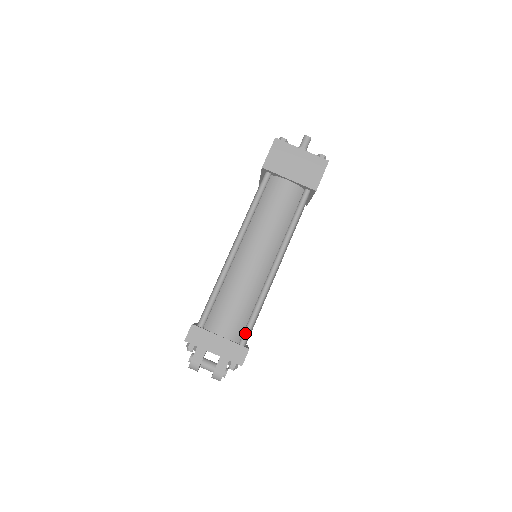
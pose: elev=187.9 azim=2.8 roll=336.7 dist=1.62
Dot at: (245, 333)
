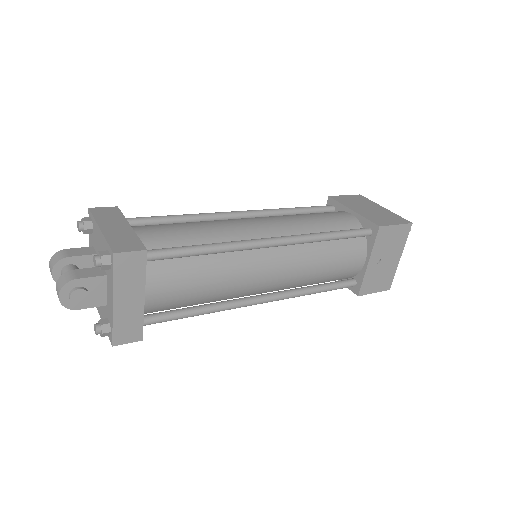
Dot at: (162, 248)
